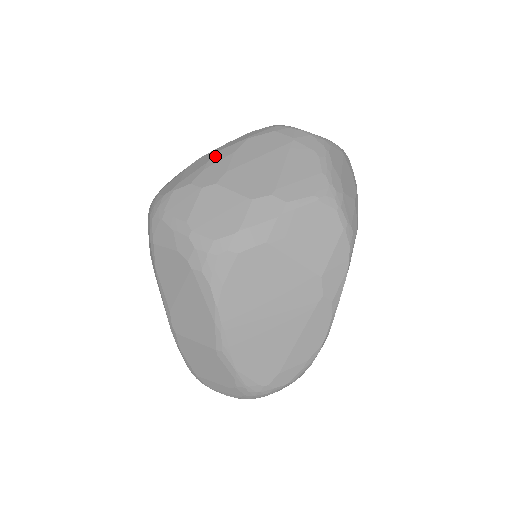
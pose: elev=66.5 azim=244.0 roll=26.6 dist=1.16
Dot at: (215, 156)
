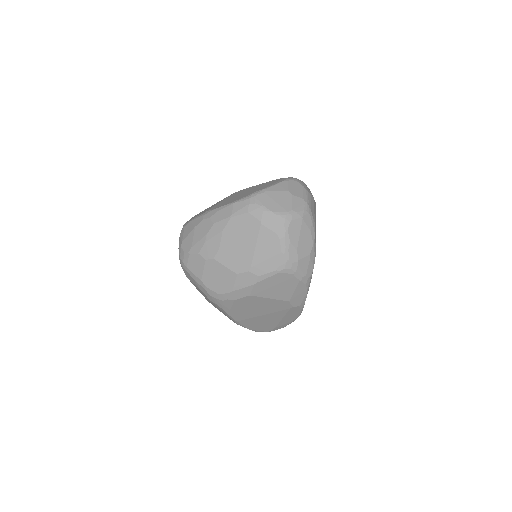
Dot at: (211, 230)
